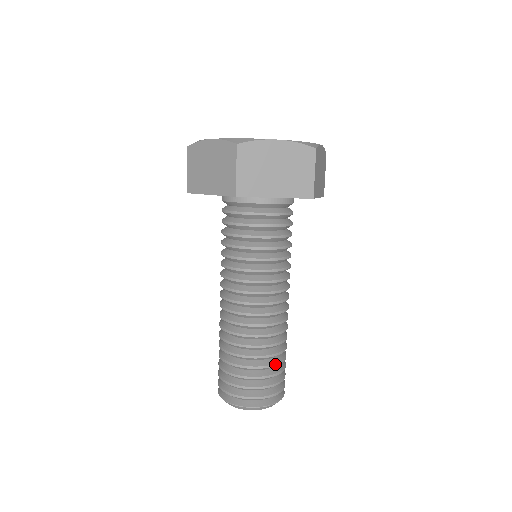
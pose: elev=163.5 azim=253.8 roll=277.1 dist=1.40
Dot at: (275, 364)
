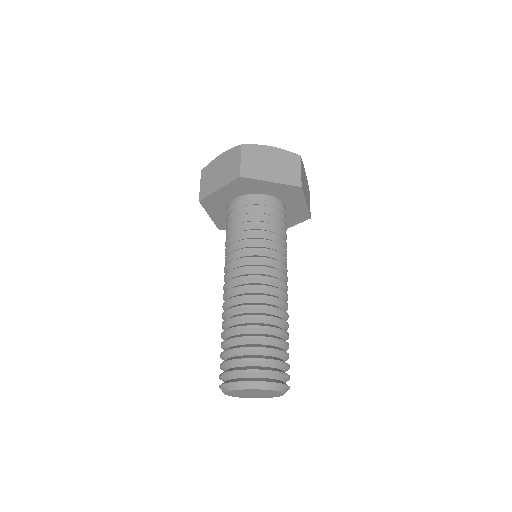
Dot at: (278, 339)
